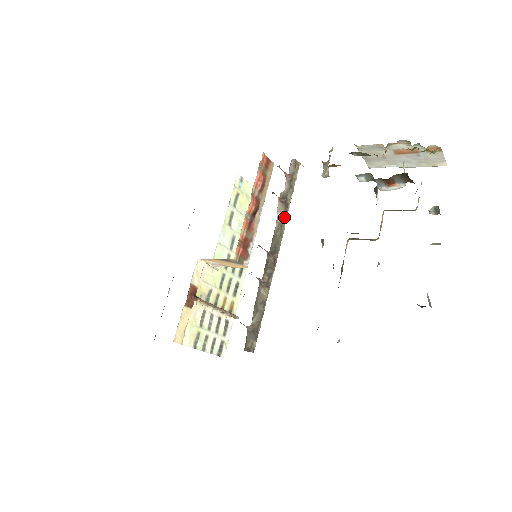
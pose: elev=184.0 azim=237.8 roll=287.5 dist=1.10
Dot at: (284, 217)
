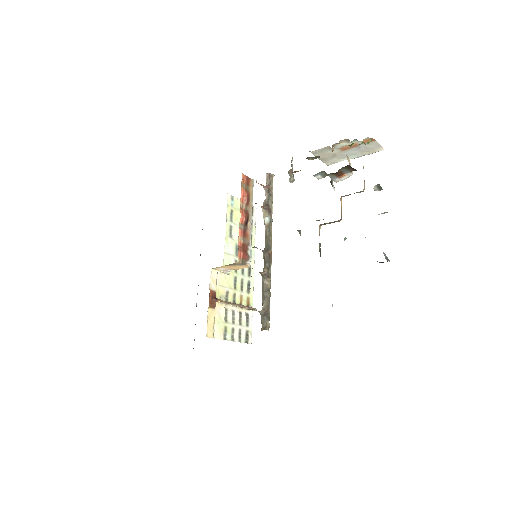
Dot at: (270, 220)
